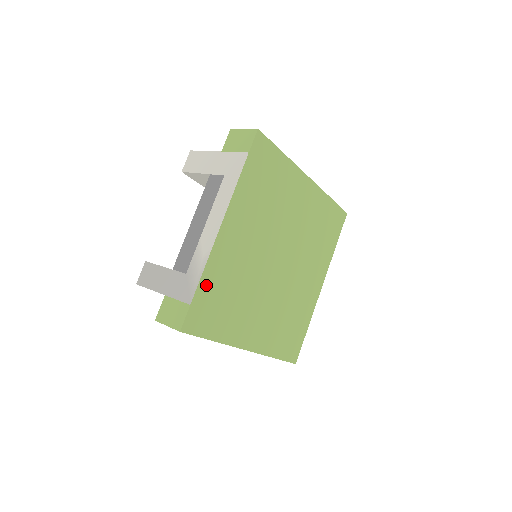
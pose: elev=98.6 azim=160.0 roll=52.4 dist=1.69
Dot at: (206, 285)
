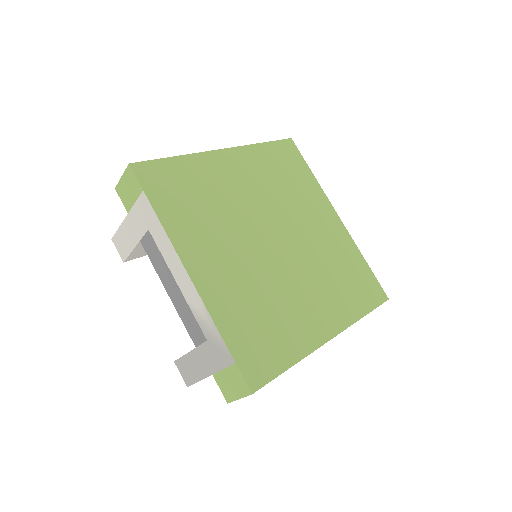
Dot at: (231, 332)
